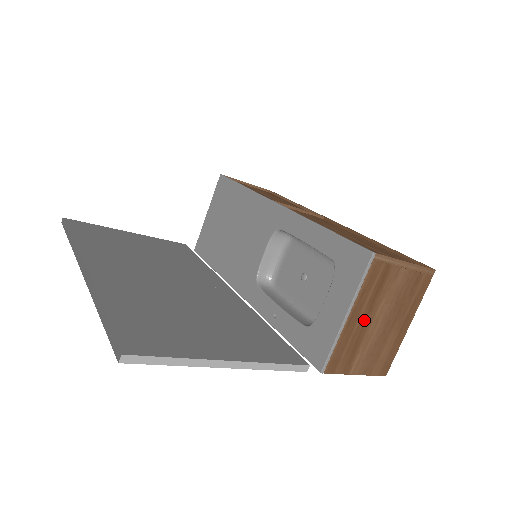
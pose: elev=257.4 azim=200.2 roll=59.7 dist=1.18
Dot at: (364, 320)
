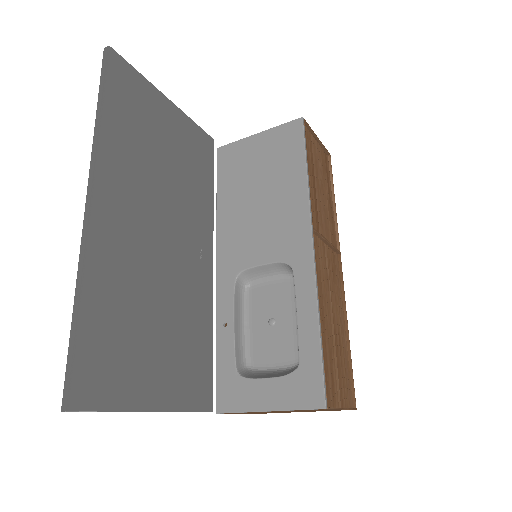
Dot at: occluded
